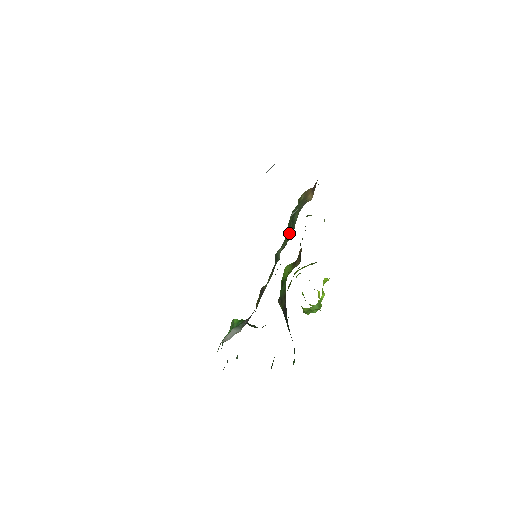
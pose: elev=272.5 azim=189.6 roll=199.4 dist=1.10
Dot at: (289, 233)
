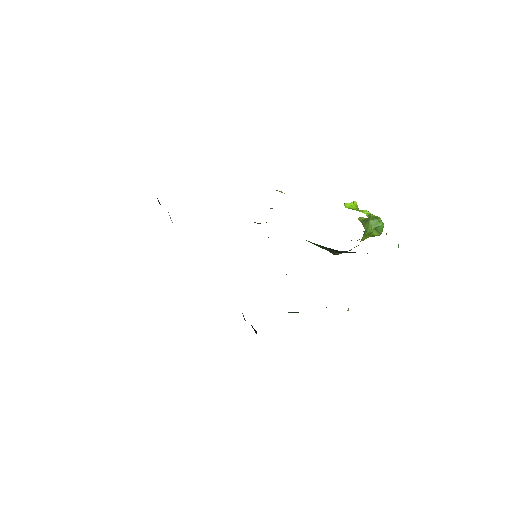
Dot at: occluded
